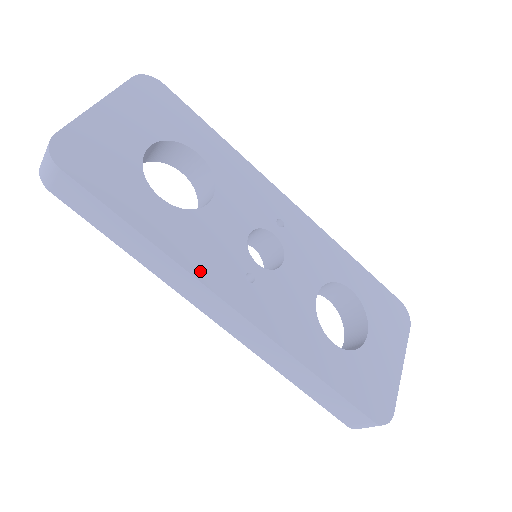
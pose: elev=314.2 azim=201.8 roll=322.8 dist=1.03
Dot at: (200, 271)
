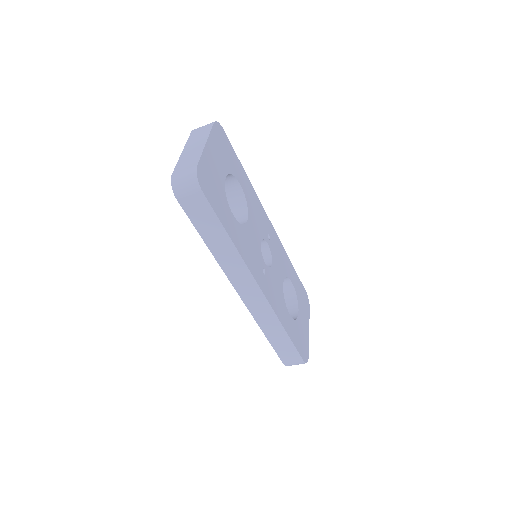
Dot at: (250, 266)
